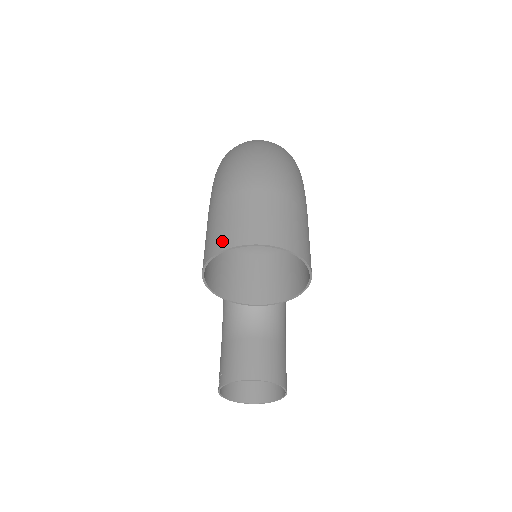
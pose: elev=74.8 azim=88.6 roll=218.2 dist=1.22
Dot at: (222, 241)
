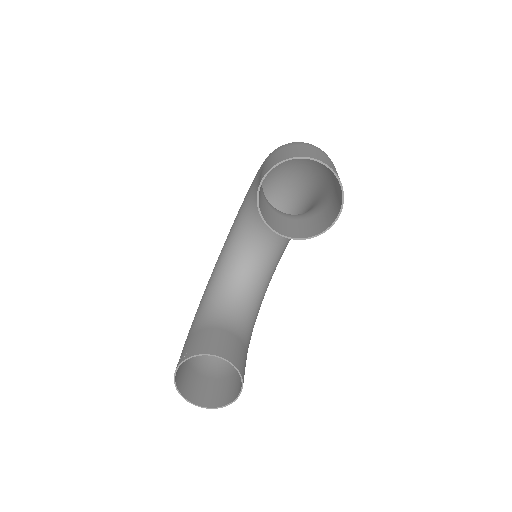
Dot at: (291, 155)
